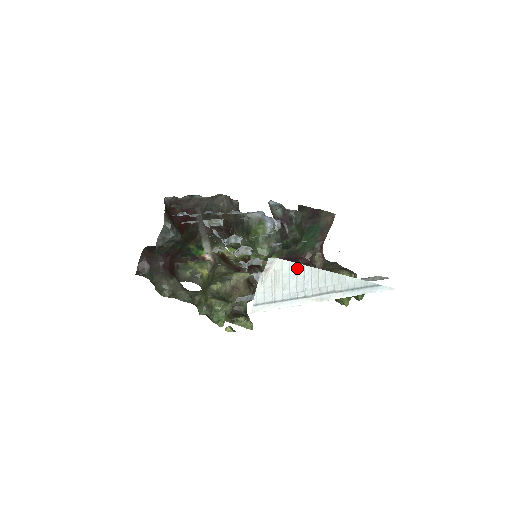
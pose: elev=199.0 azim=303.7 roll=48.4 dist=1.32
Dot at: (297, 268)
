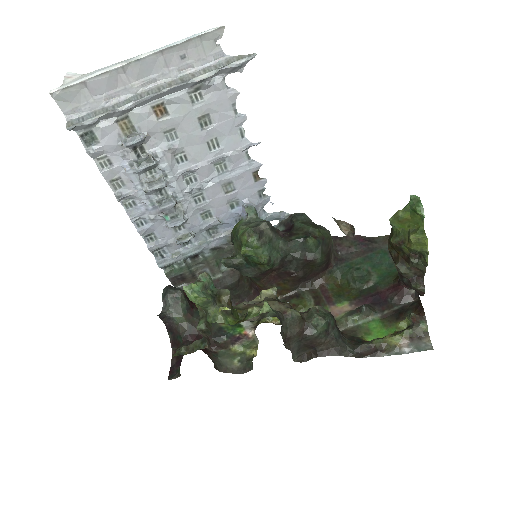
Dot at: (102, 69)
